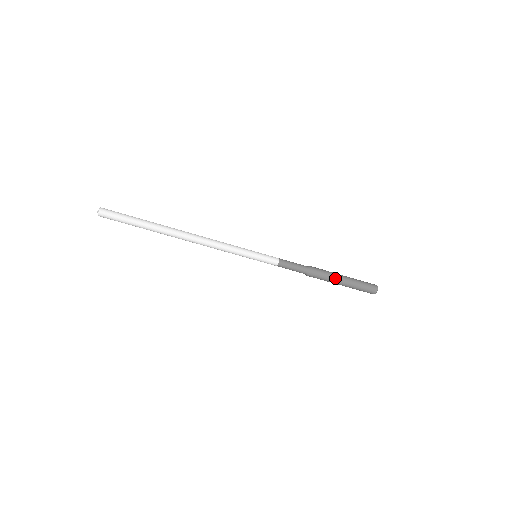
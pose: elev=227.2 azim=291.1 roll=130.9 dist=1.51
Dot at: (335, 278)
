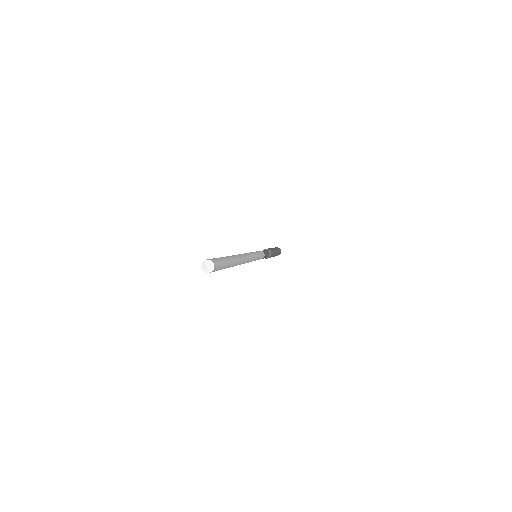
Dot at: occluded
